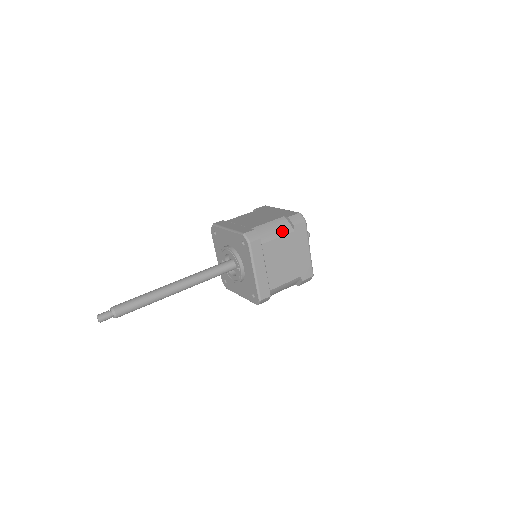
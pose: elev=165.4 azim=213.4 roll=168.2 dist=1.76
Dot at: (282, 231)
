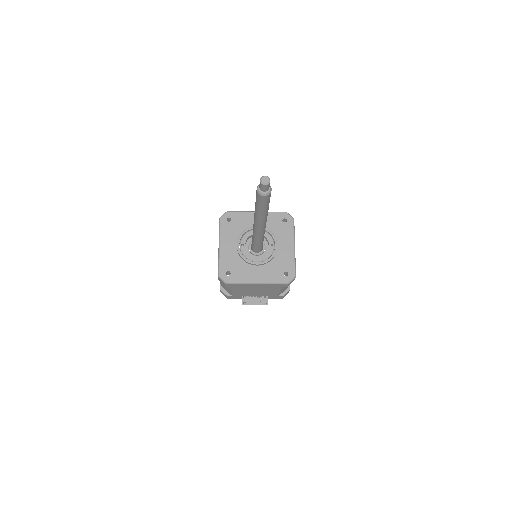
Dot at: occluded
